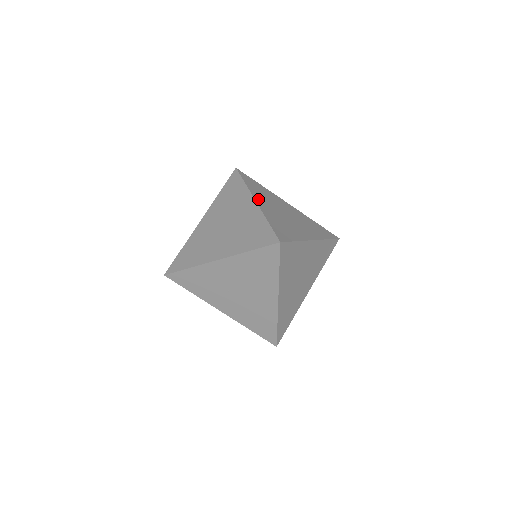
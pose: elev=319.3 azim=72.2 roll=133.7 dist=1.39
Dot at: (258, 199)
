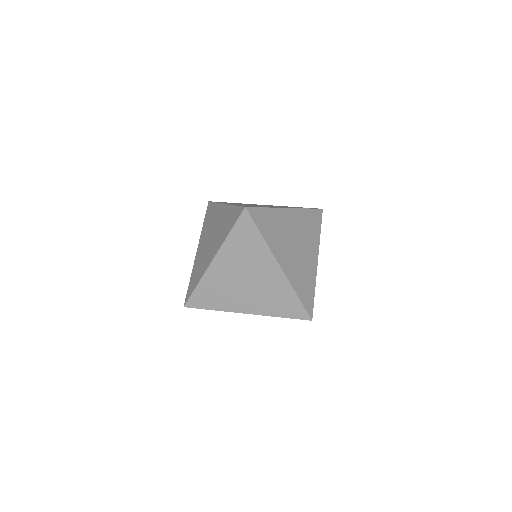
Dot at: (280, 258)
